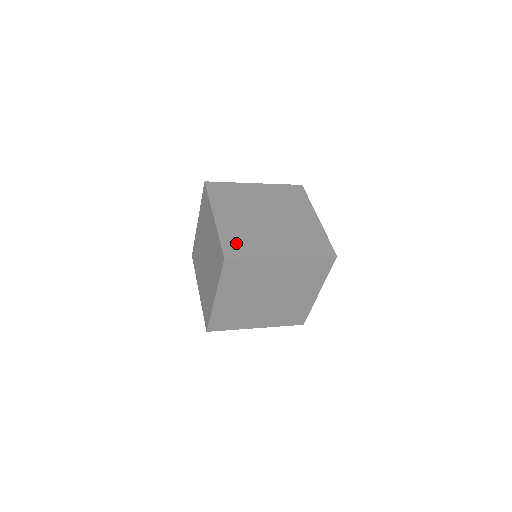
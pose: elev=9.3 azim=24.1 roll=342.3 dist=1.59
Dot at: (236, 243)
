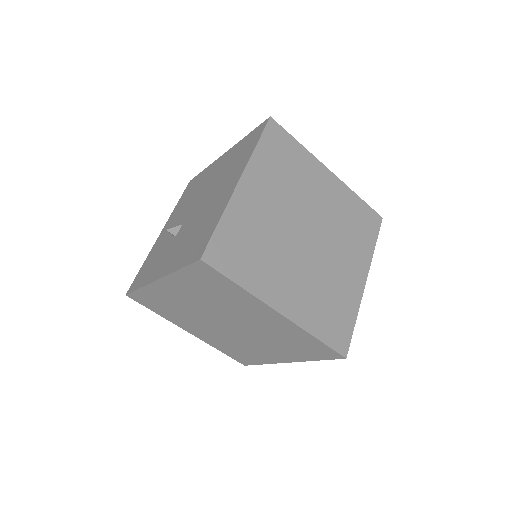
Dot at: (331, 322)
